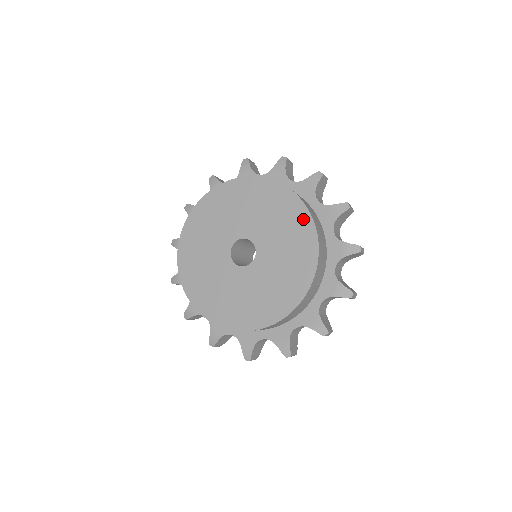
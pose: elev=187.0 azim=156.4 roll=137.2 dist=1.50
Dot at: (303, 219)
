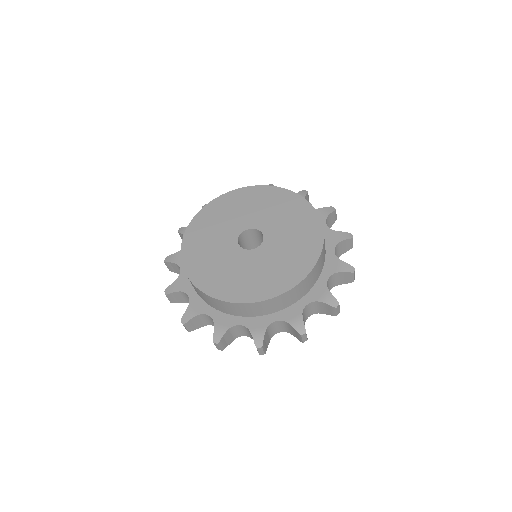
Dot at: (314, 225)
